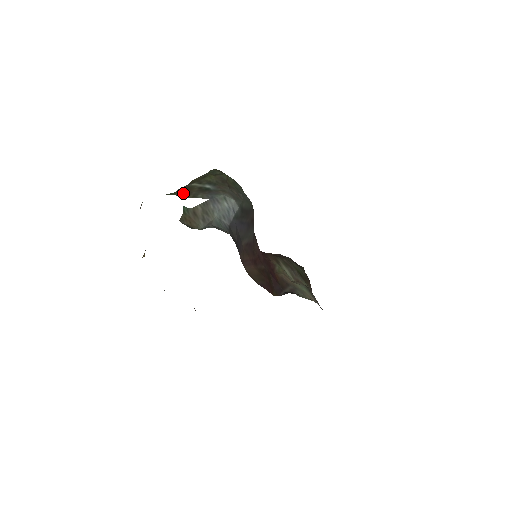
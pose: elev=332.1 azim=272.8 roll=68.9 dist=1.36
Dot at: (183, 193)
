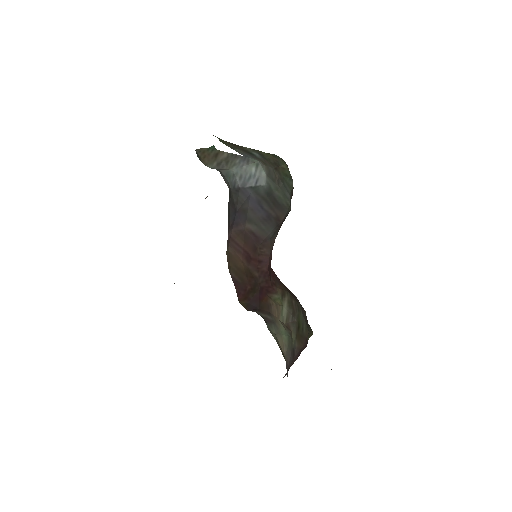
Dot at: (227, 142)
